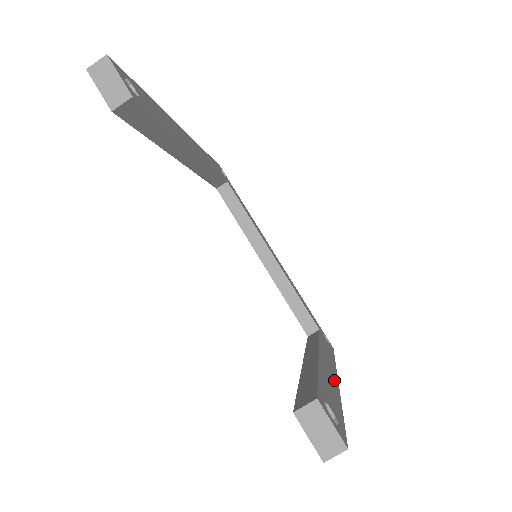
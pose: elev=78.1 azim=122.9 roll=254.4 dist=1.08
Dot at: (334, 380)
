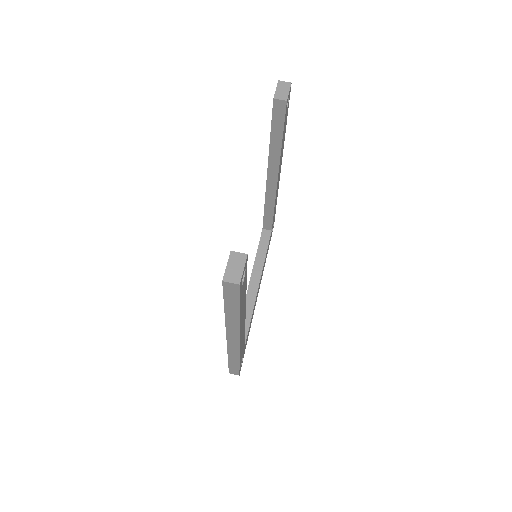
Dot at: (241, 326)
